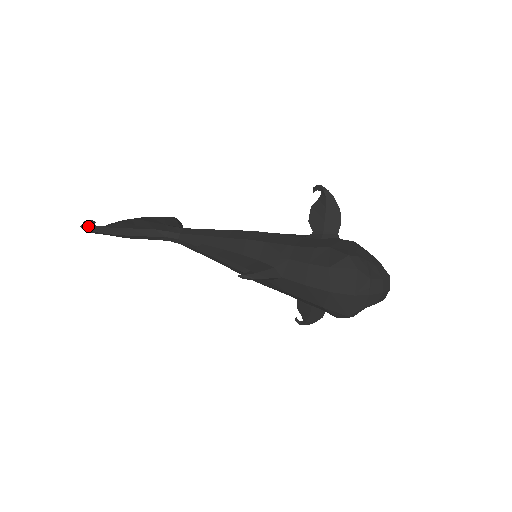
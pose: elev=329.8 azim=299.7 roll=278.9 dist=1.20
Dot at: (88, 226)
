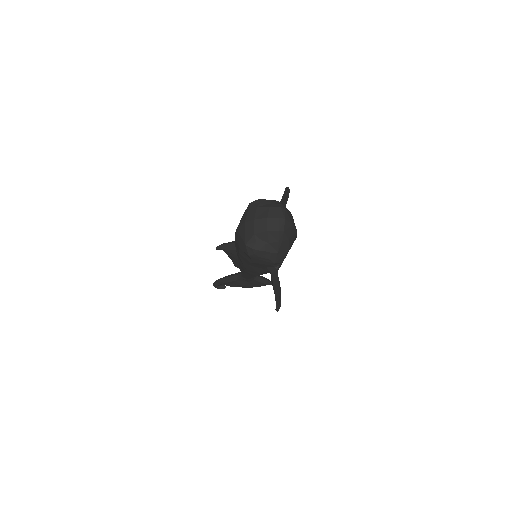
Dot at: occluded
